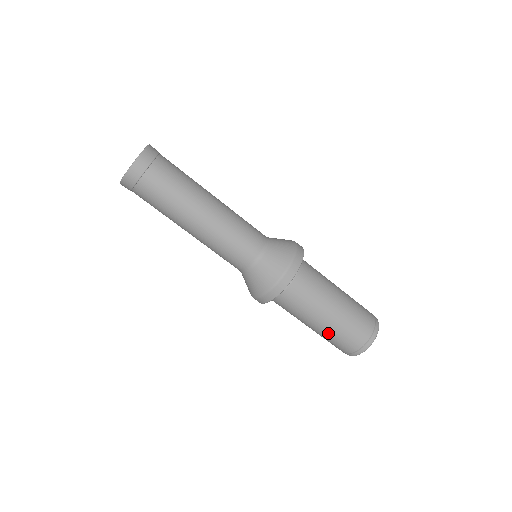
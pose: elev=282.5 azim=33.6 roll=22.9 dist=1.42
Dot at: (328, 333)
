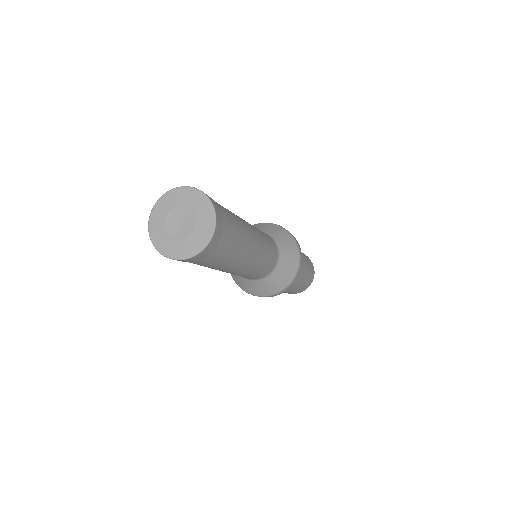
Dot at: (300, 286)
